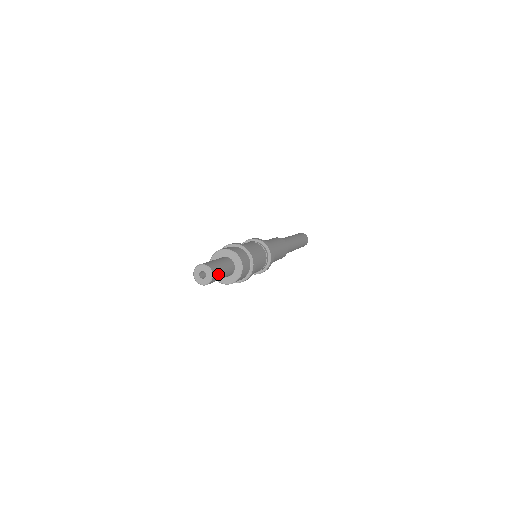
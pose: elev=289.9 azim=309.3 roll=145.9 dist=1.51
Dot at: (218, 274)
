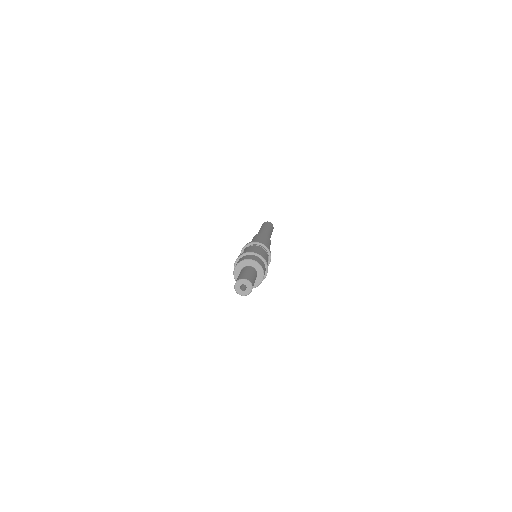
Dot at: (253, 281)
